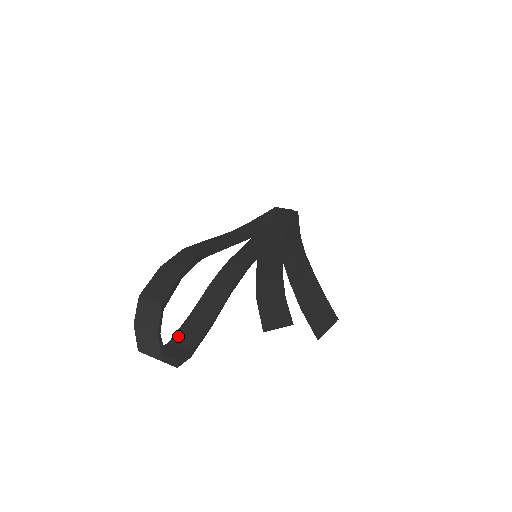
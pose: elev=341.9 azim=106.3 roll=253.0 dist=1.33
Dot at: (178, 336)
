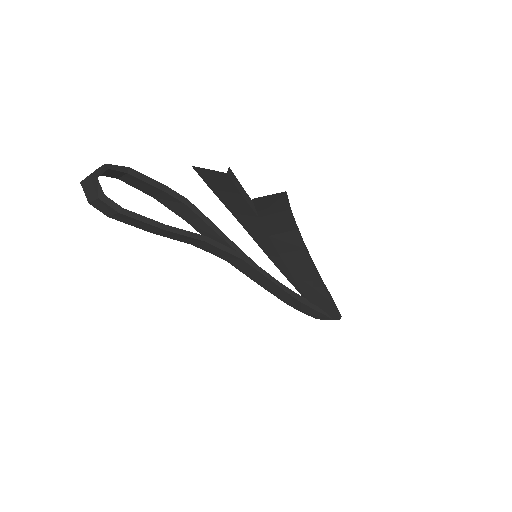
Dot at: occluded
